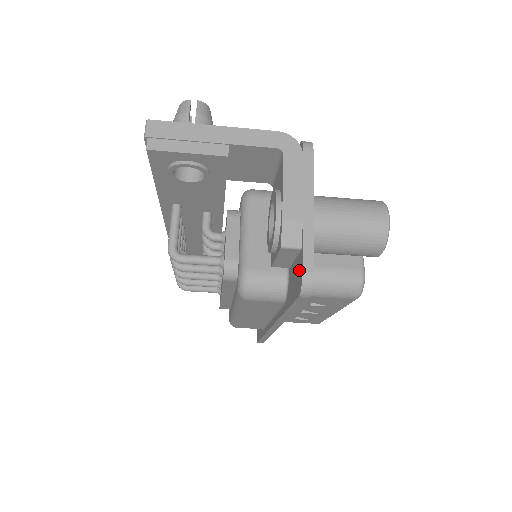
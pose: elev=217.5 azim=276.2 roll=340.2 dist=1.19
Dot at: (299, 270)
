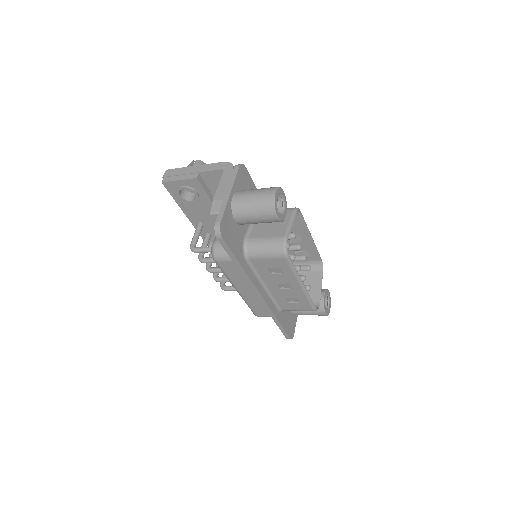
Dot at: occluded
